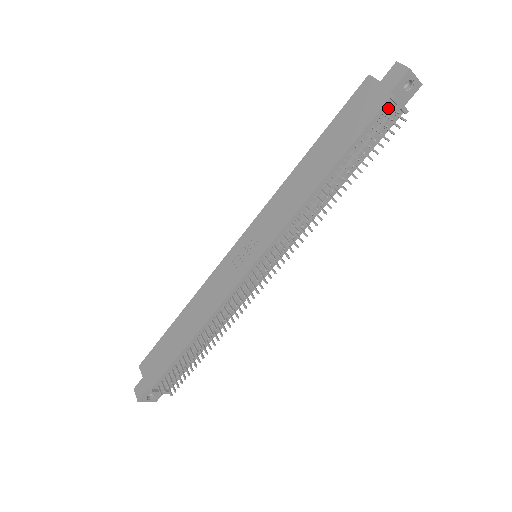
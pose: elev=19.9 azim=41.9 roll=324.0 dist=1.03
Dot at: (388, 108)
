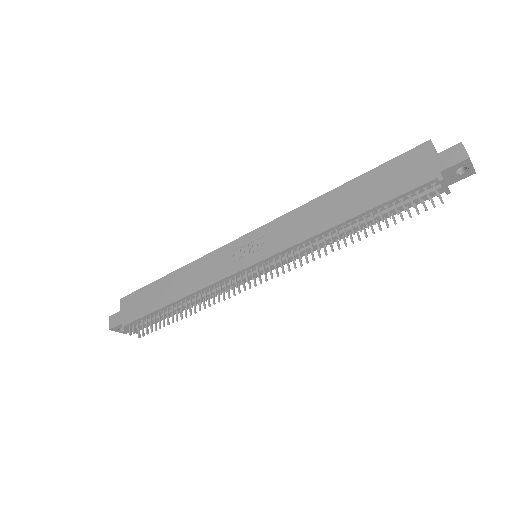
Dot at: (432, 184)
